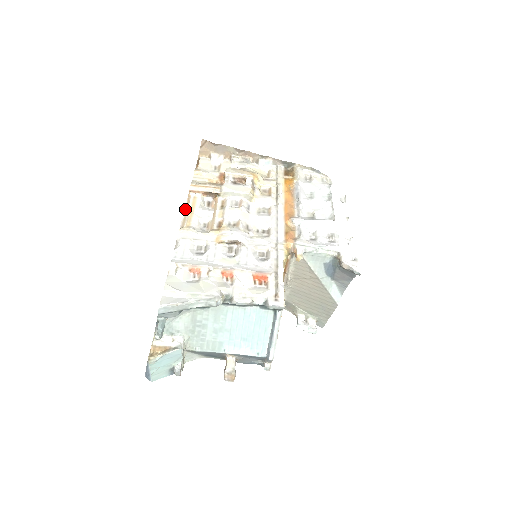
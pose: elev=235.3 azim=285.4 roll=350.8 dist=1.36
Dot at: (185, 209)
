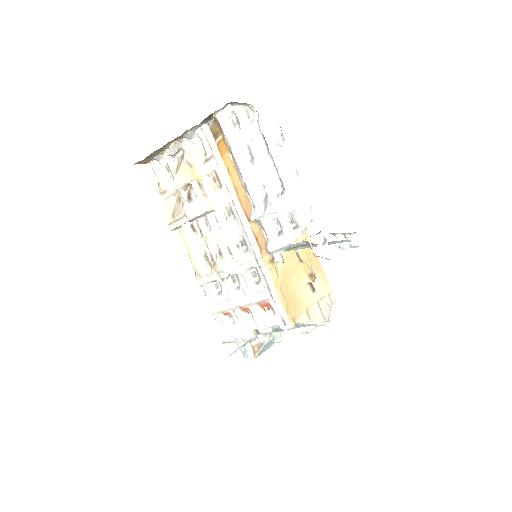
Dot at: occluded
